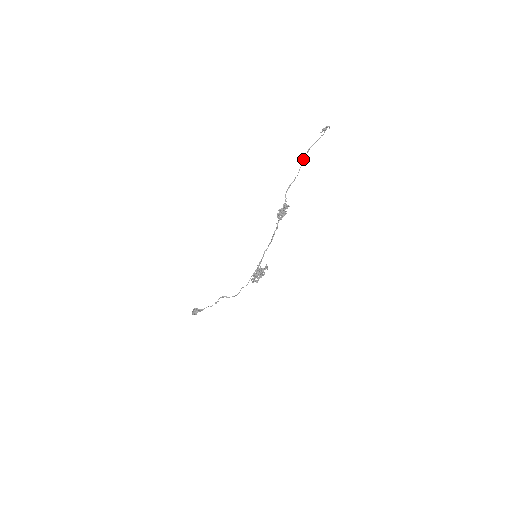
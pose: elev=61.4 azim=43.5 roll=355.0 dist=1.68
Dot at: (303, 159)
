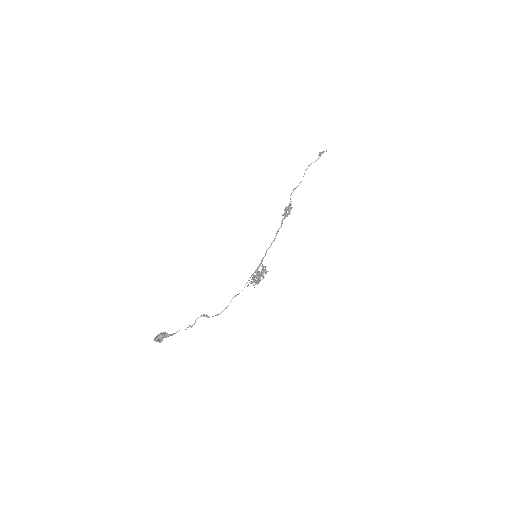
Dot at: occluded
